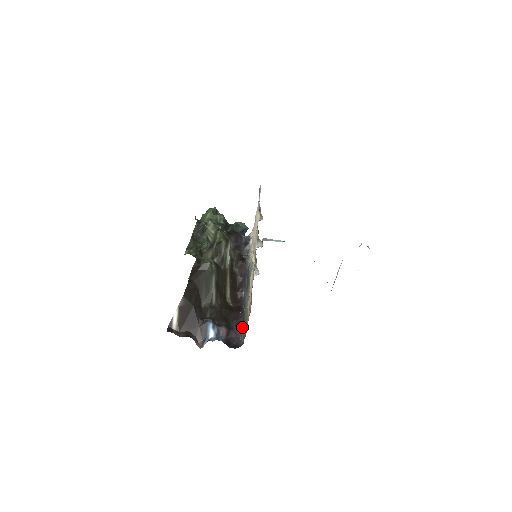
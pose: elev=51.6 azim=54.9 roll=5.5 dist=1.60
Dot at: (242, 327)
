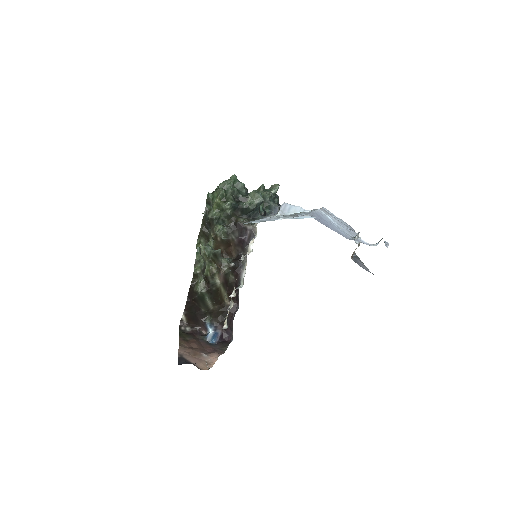
Dot at: (232, 329)
